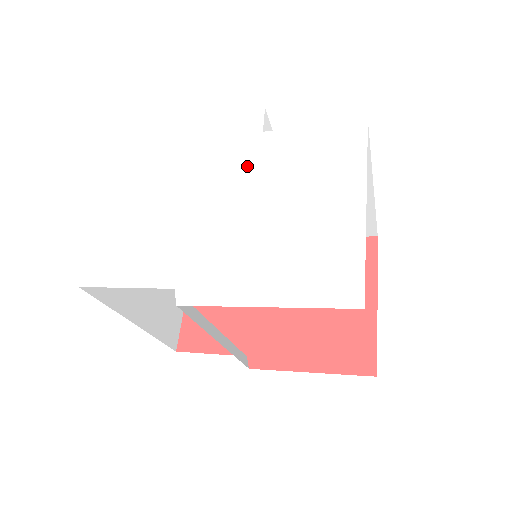
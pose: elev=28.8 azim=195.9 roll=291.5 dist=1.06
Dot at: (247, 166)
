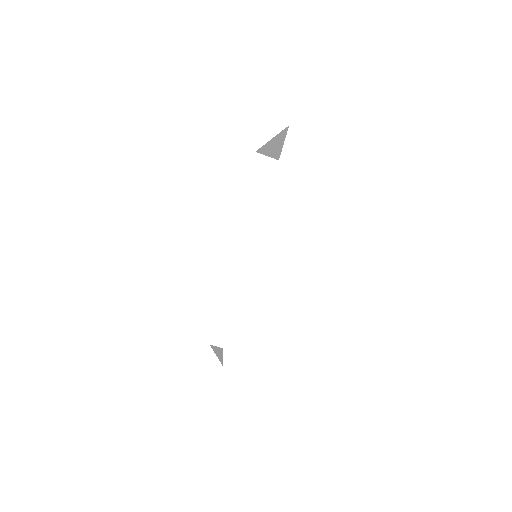
Dot at: (316, 222)
